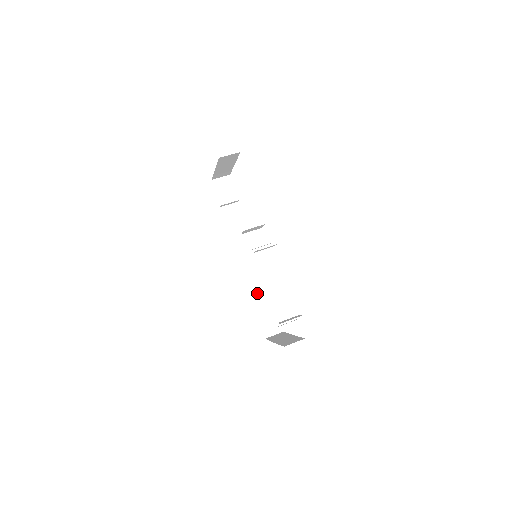
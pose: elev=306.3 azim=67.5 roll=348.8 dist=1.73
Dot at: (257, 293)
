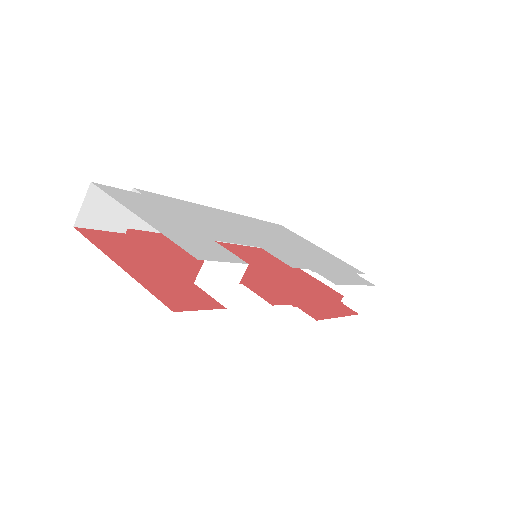
Dot at: occluded
